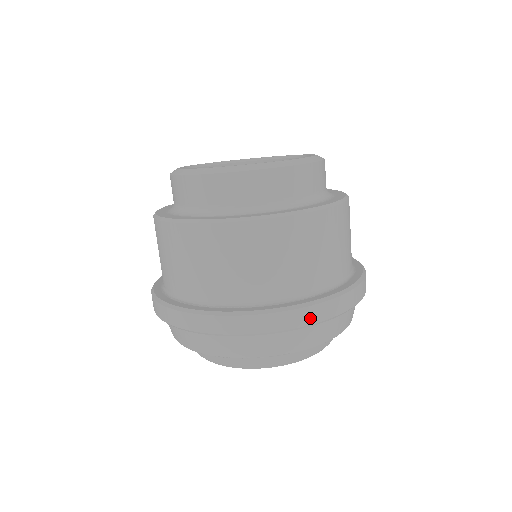
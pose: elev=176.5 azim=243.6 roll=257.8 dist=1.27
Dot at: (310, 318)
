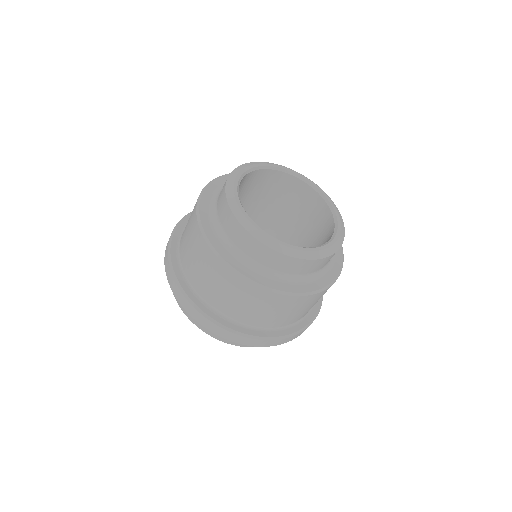
Dot at: (232, 338)
